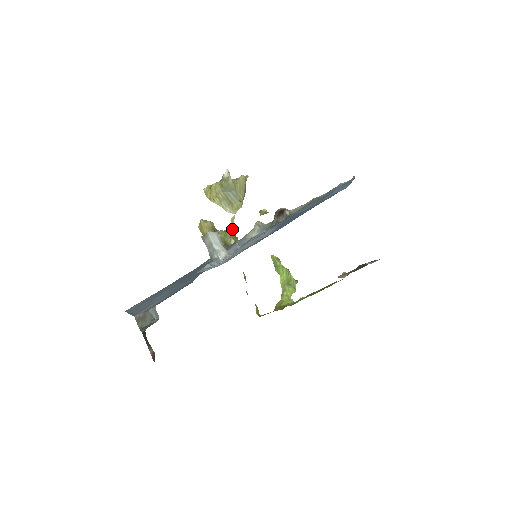
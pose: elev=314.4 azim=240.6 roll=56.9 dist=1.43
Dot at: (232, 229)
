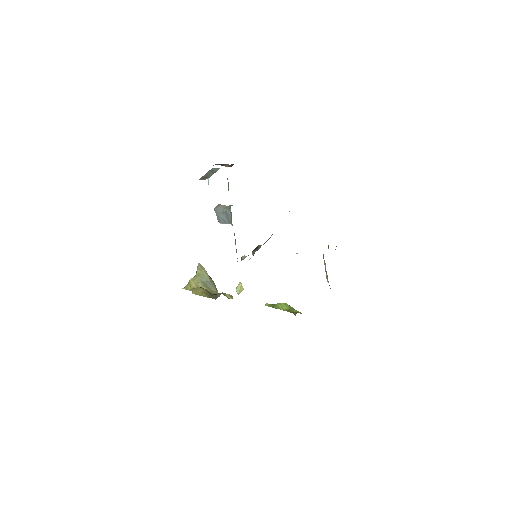
Dot at: occluded
